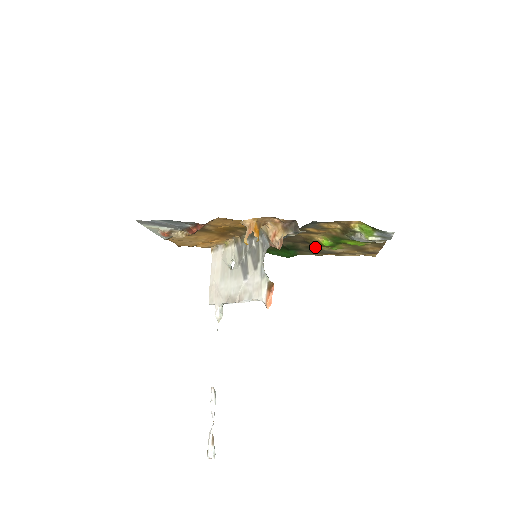
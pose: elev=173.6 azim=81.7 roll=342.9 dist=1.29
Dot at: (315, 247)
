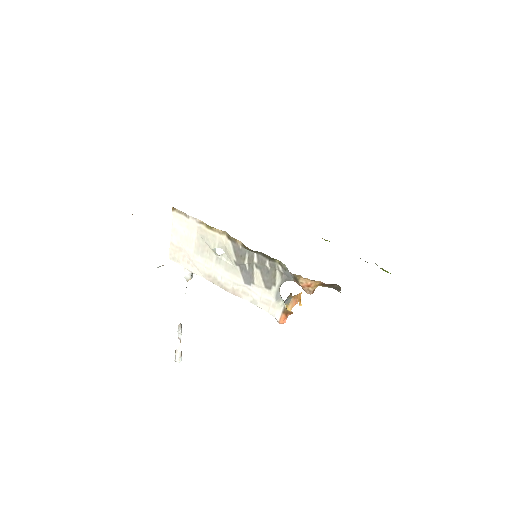
Dot at: occluded
